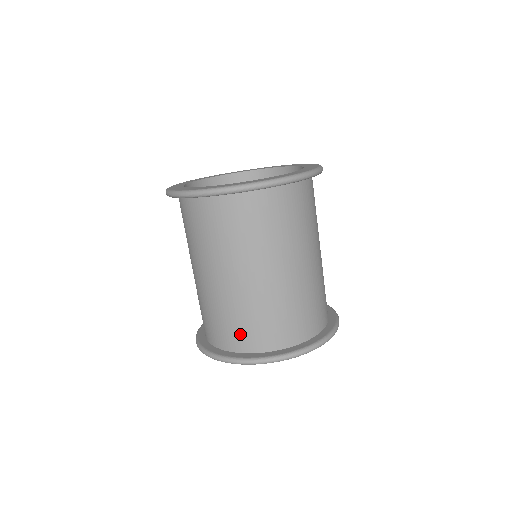
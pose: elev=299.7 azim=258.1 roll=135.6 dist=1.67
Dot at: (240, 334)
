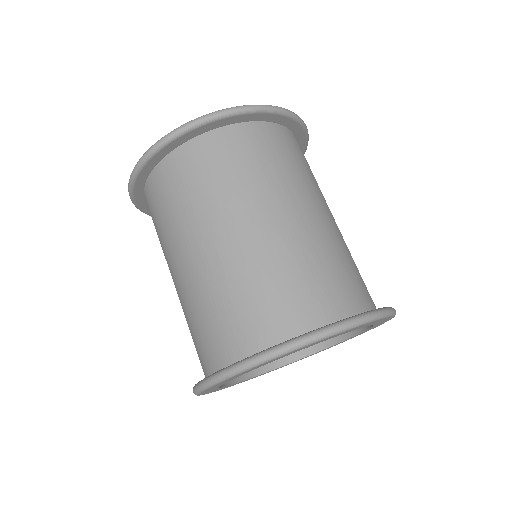
Dot at: (287, 306)
